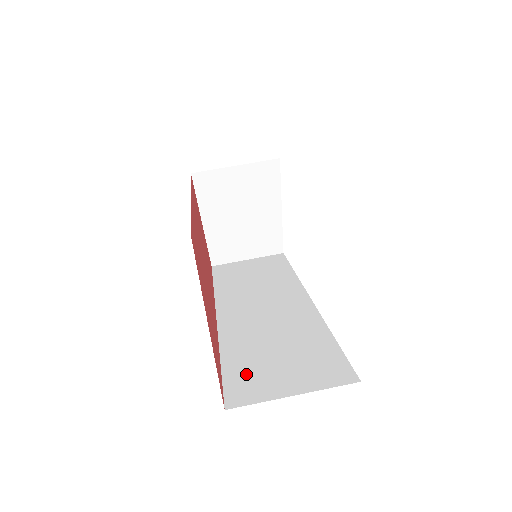
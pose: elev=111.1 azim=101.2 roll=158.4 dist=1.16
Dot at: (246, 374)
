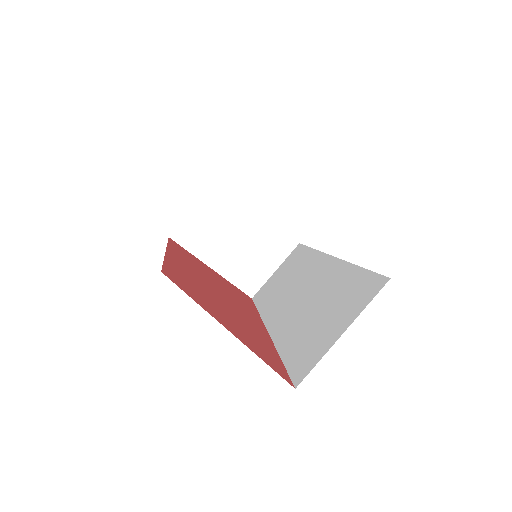
Dot at: (302, 350)
